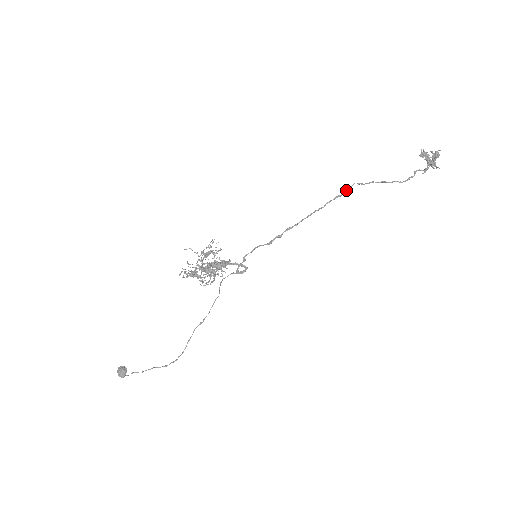
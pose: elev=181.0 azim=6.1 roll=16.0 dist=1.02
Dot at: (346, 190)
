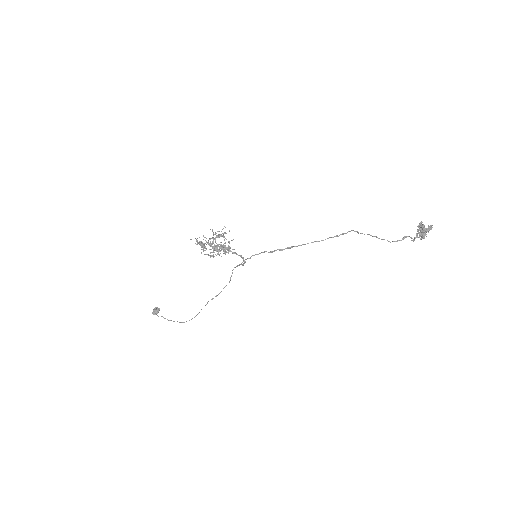
Dot at: (344, 233)
